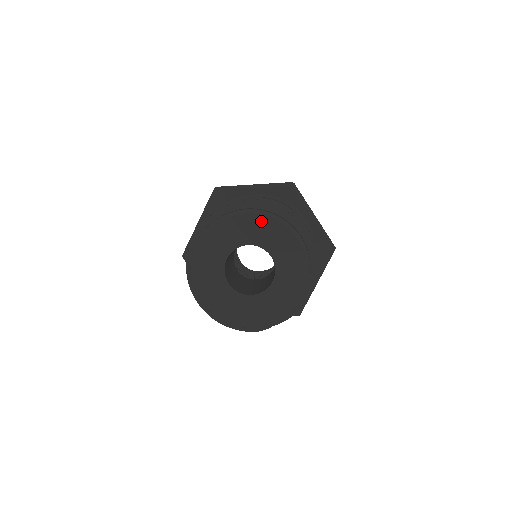
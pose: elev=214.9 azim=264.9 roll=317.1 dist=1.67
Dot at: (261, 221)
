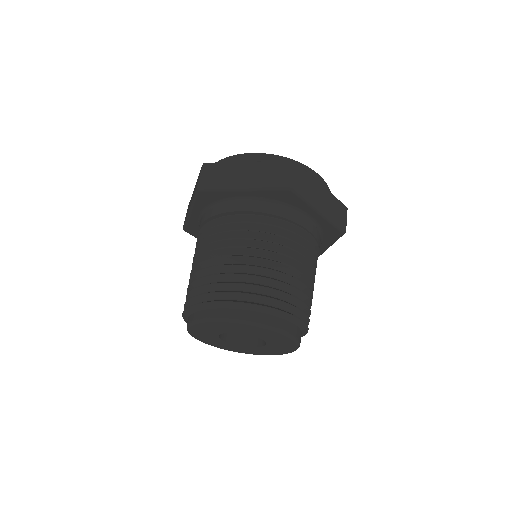
Dot at: (245, 327)
